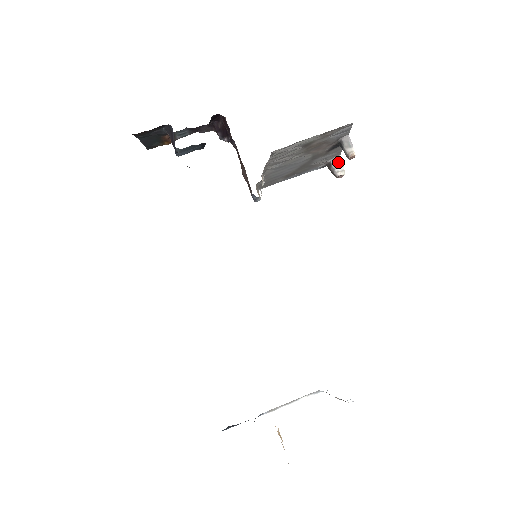
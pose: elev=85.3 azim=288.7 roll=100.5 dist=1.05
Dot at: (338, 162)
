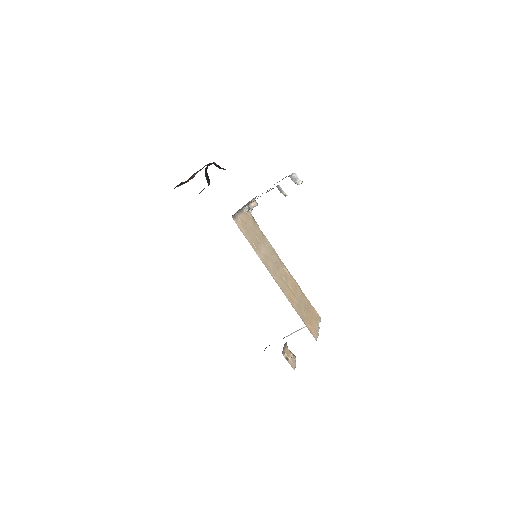
Dot at: (294, 177)
